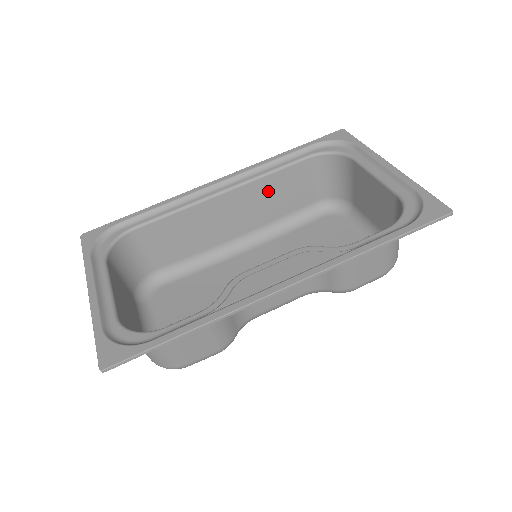
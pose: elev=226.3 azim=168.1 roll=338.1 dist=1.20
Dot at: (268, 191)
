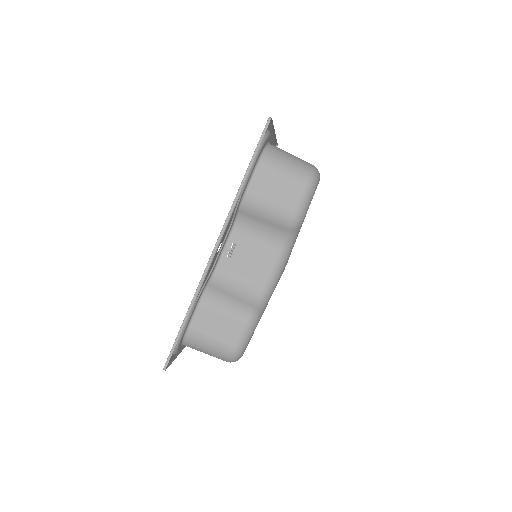
Dot at: occluded
